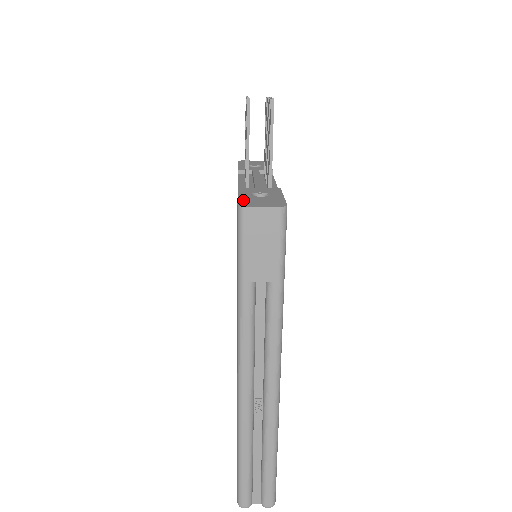
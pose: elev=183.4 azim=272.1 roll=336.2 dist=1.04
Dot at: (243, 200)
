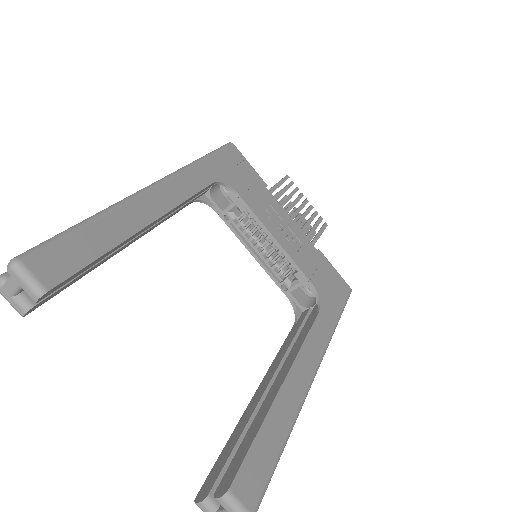
Dot at: occluded
